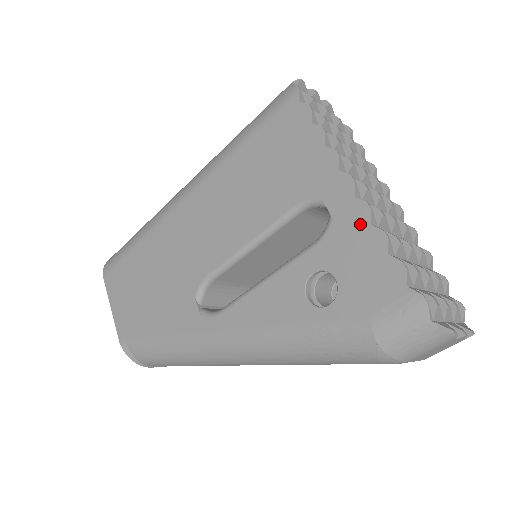
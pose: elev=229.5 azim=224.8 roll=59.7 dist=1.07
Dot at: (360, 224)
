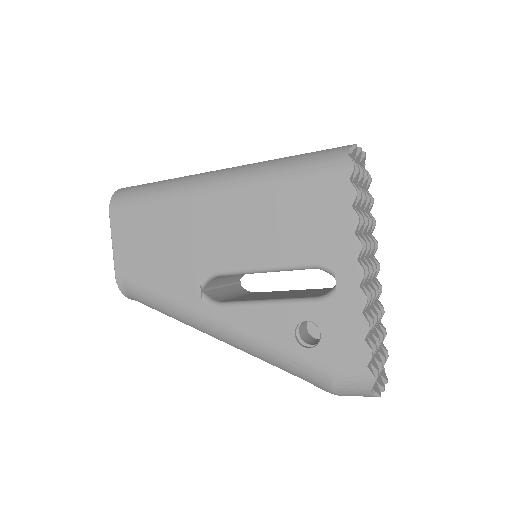
Dot at: (355, 308)
